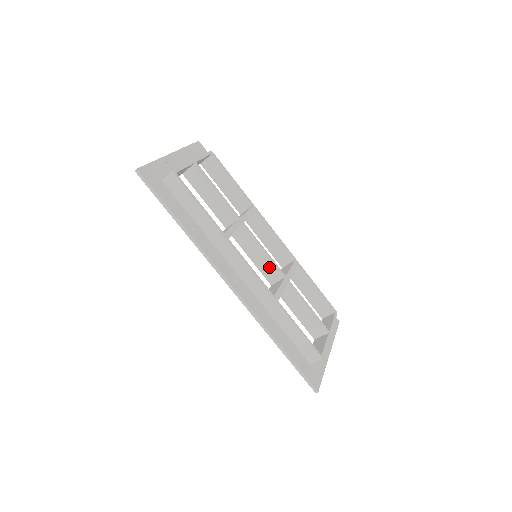
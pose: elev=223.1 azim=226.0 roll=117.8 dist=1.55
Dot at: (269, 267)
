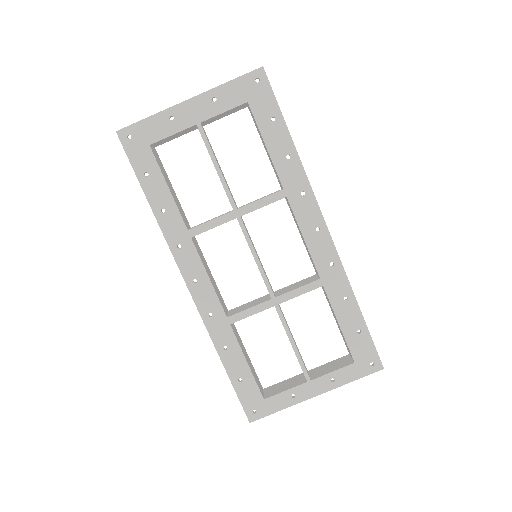
Dot at: occluded
